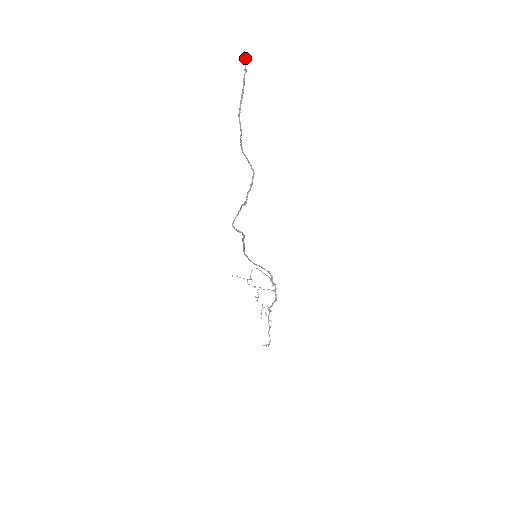
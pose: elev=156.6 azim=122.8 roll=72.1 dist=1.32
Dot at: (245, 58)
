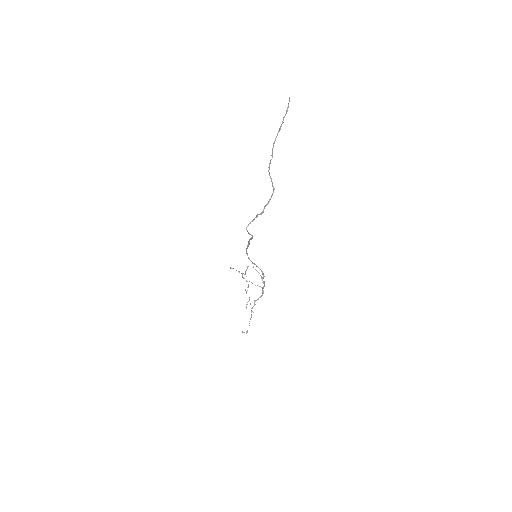
Dot at: occluded
